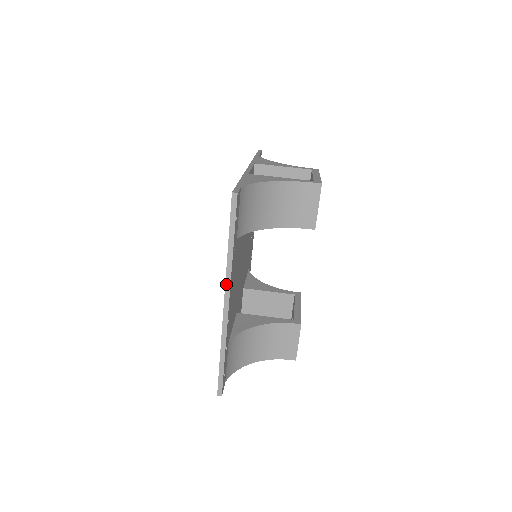
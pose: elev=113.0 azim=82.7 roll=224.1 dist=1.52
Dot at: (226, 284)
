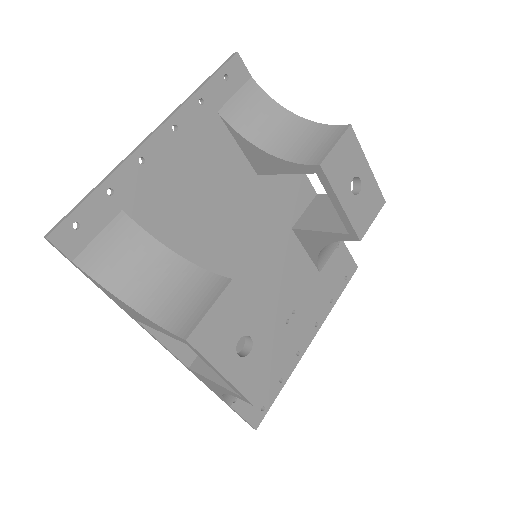
Dot at: (169, 117)
